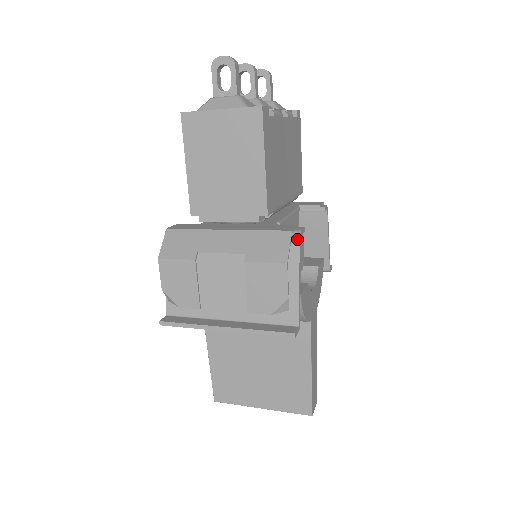
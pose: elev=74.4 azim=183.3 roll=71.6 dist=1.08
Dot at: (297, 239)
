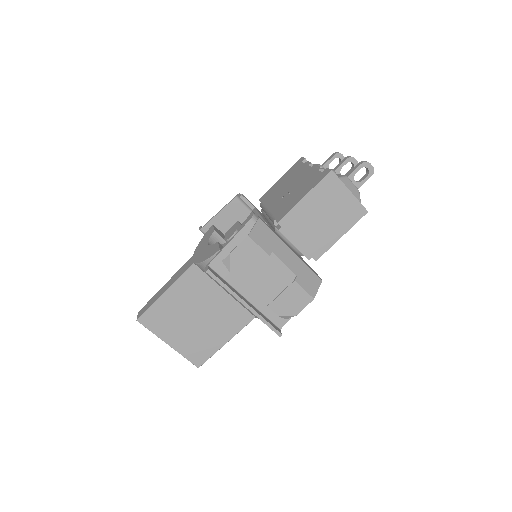
Dot at: occluded
